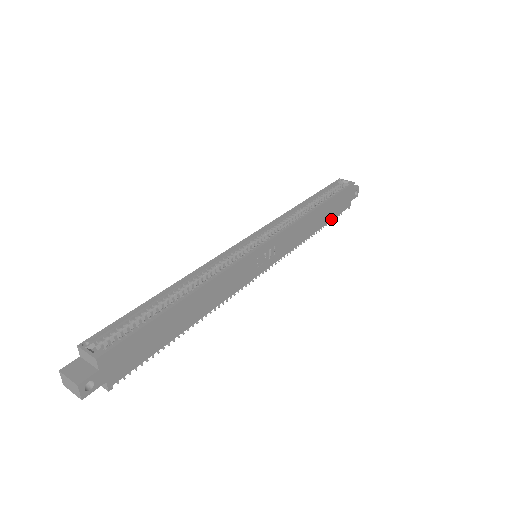
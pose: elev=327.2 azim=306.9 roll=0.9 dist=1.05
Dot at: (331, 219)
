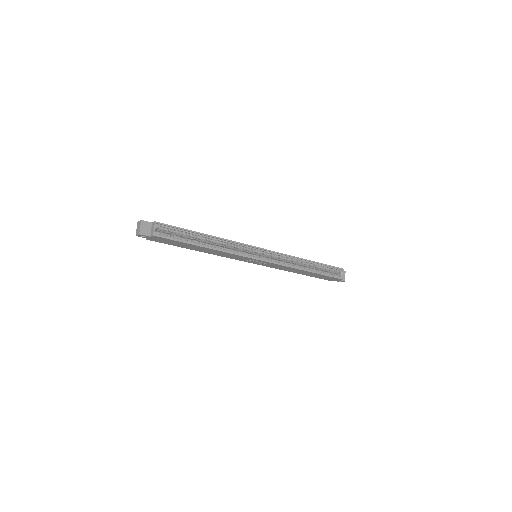
Dot at: (311, 276)
